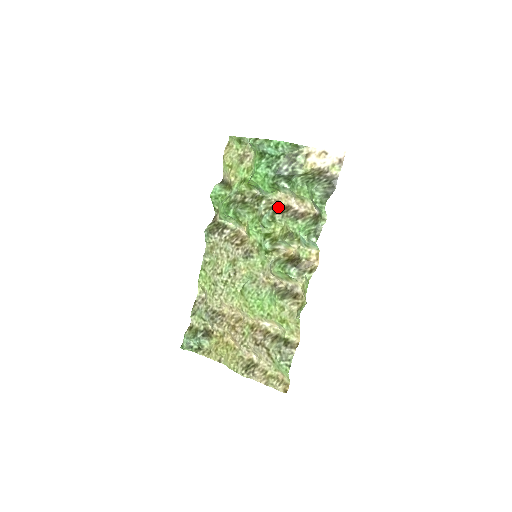
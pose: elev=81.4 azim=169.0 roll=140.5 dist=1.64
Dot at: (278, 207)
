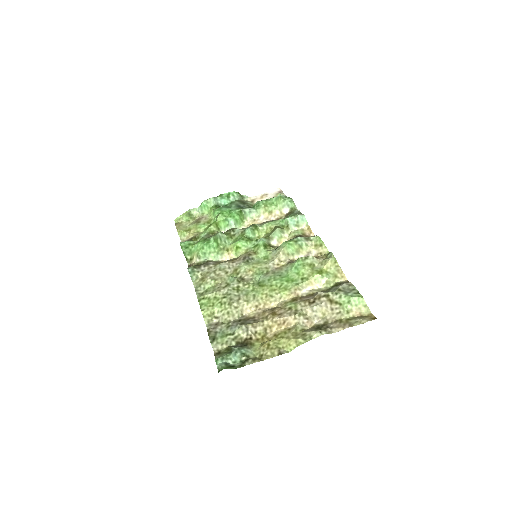
Dot at: occluded
